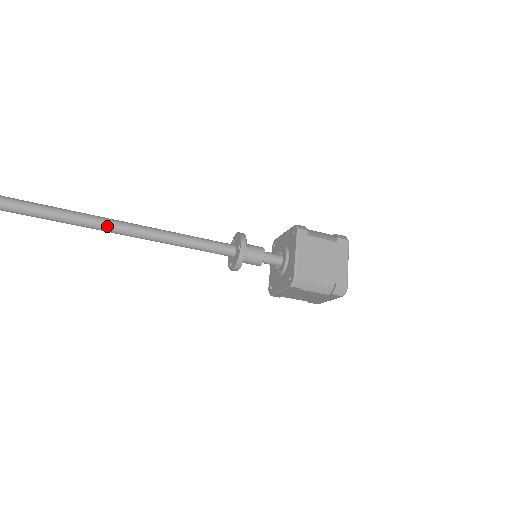
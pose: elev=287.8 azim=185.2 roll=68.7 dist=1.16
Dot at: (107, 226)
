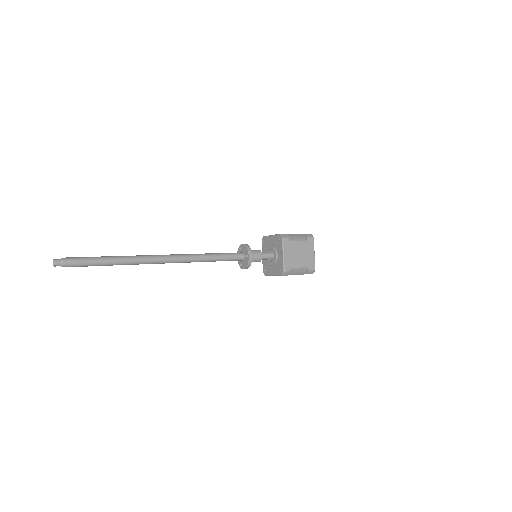
Dot at: (166, 261)
